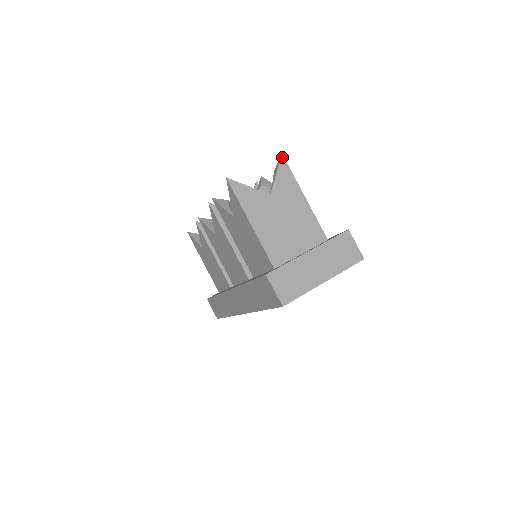
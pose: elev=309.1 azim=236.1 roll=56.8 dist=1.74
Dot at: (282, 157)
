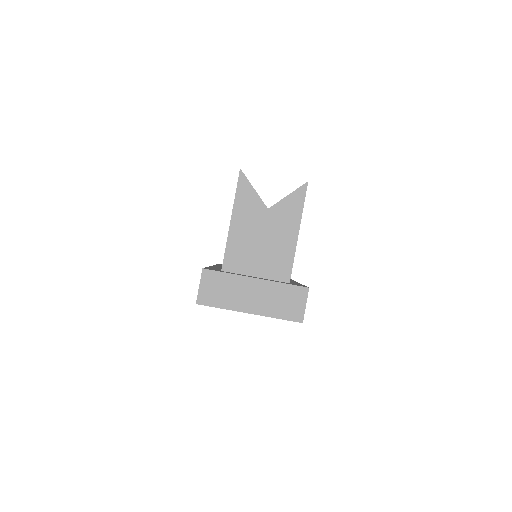
Dot at: (306, 184)
